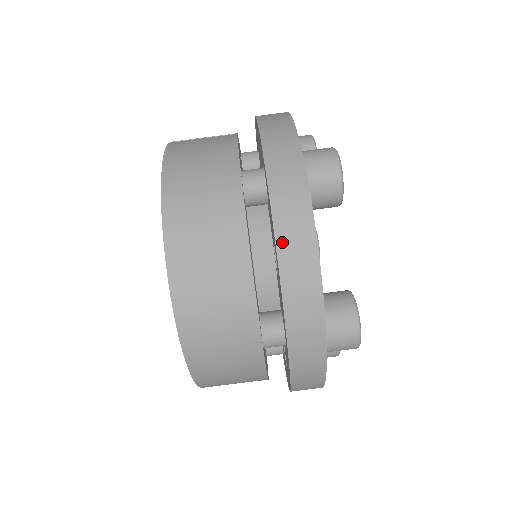
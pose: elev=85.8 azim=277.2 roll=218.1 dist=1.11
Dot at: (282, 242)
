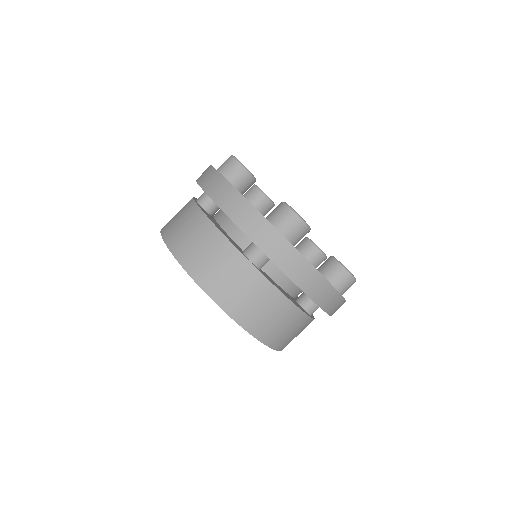
Dot at: (213, 195)
